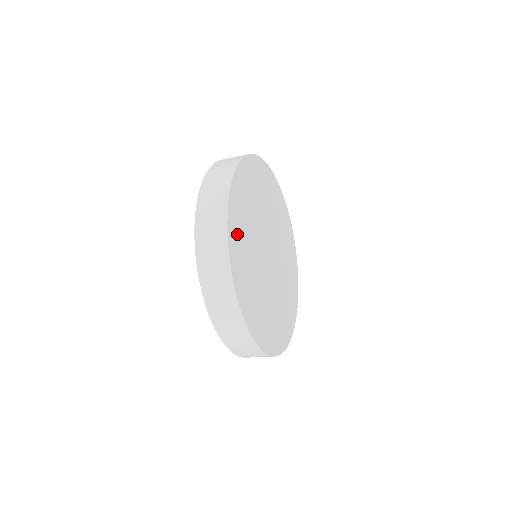
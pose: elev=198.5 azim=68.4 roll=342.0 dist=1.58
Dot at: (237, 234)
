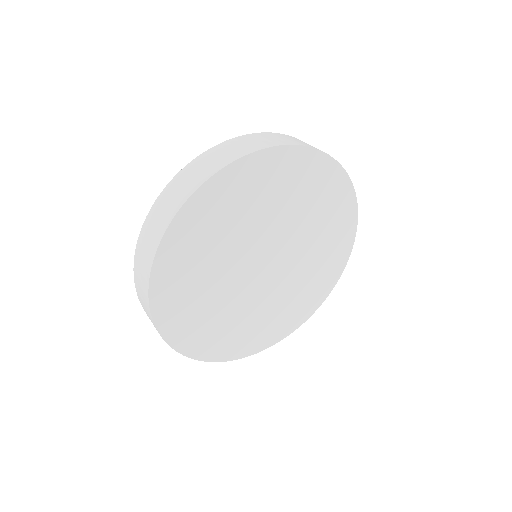
Dot at: (210, 342)
